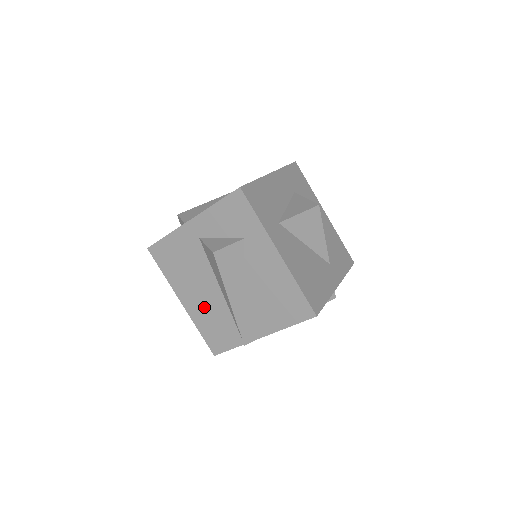
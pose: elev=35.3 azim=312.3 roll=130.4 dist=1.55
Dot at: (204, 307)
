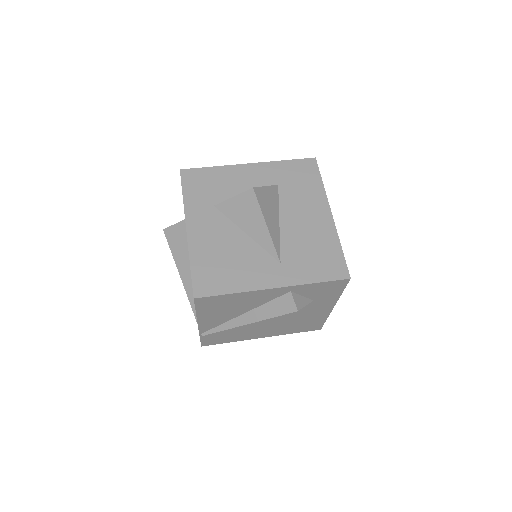
Dot at: occluded
